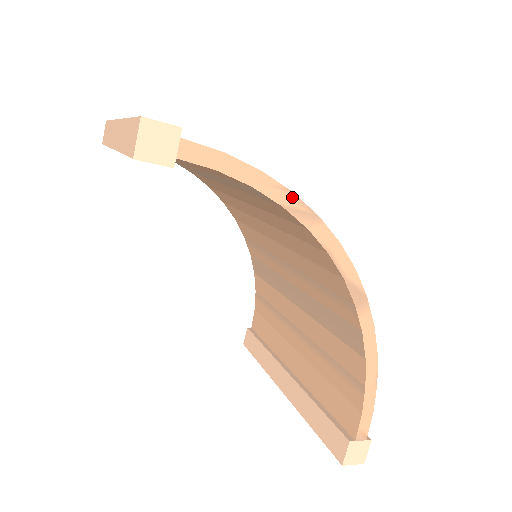
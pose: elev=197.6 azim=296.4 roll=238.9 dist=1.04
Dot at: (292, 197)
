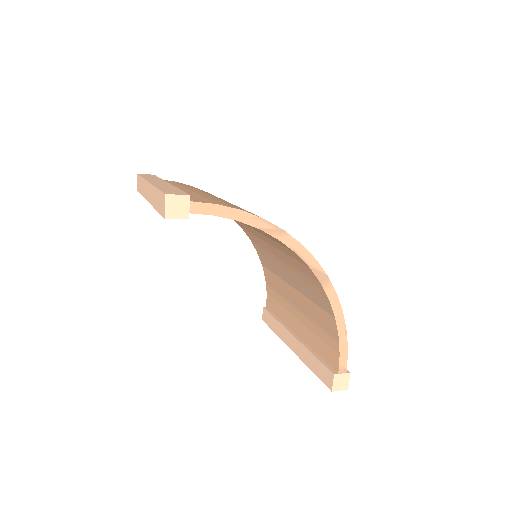
Dot at: (265, 222)
